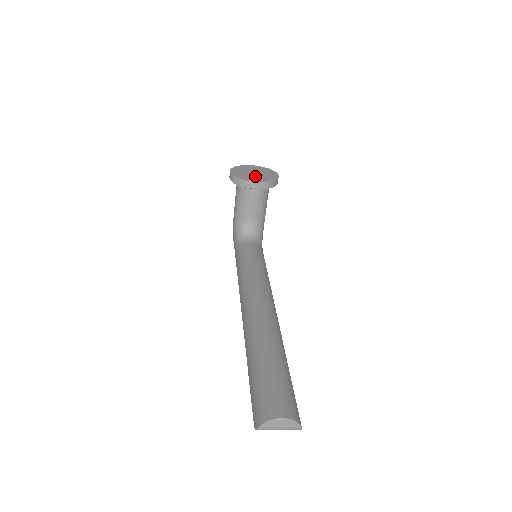
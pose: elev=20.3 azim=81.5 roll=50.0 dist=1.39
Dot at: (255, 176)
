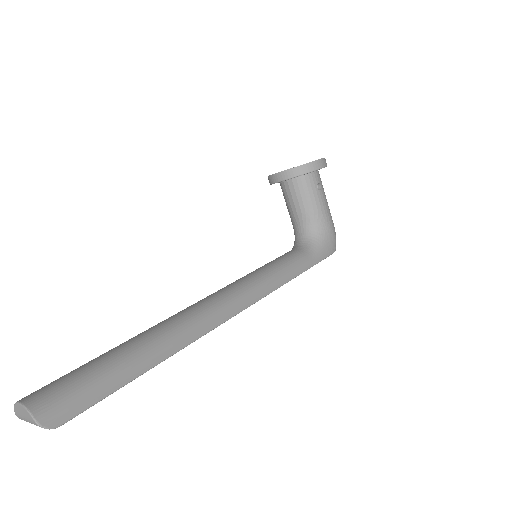
Dot at: occluded
